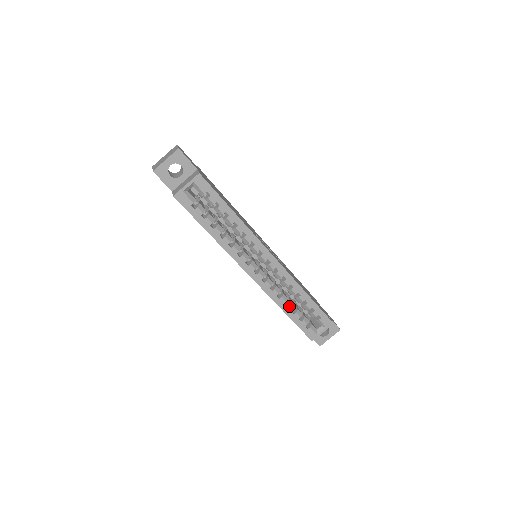
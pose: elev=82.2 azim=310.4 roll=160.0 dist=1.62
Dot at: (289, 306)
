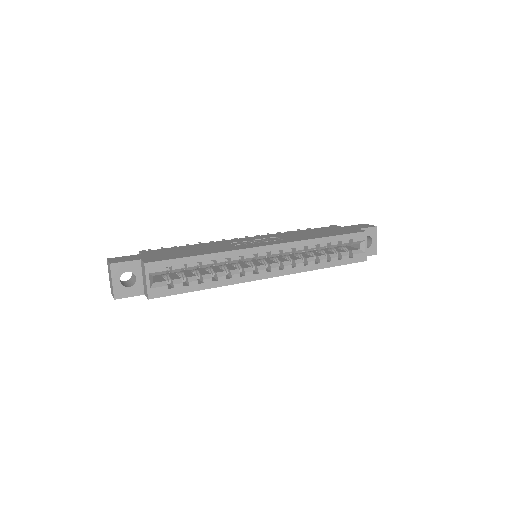
Dot at: (321, 261)
